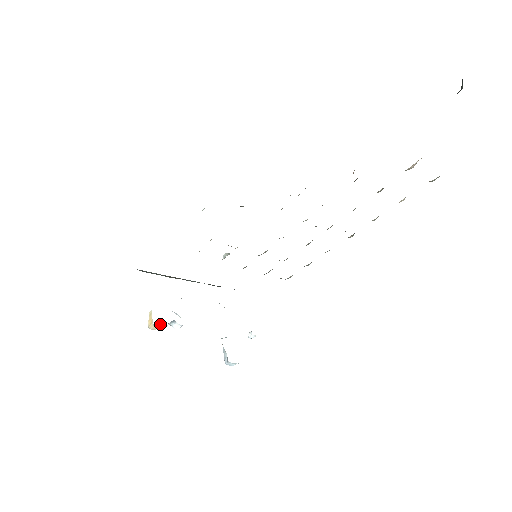
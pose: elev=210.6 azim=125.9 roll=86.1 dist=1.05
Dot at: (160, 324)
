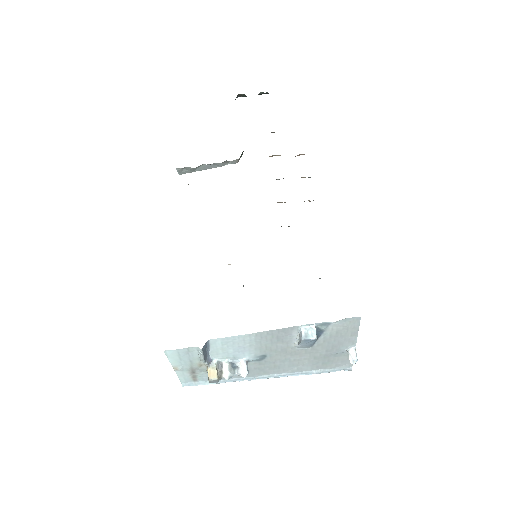
Dot at: (219, 372)
